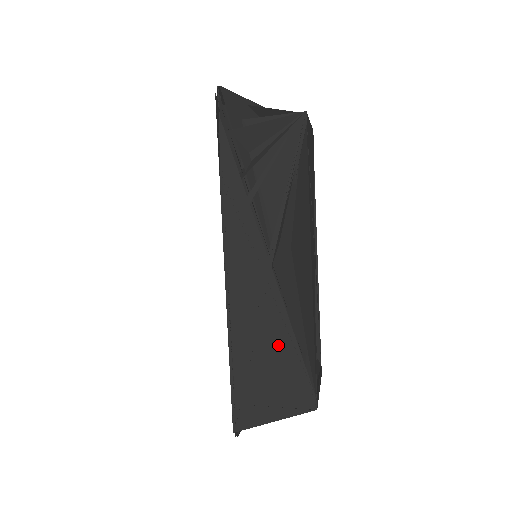
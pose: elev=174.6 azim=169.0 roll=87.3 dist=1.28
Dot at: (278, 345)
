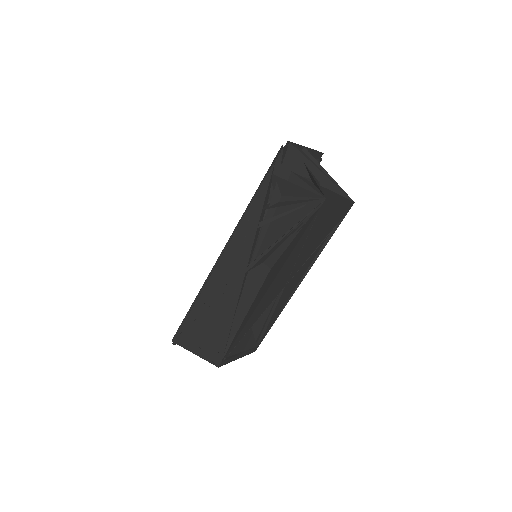
Dot at: (221, 317)
